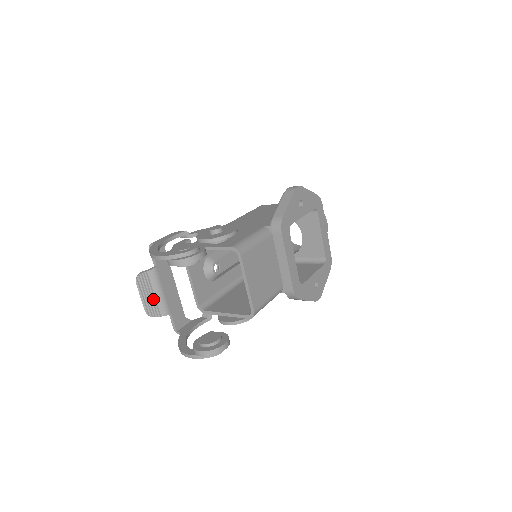
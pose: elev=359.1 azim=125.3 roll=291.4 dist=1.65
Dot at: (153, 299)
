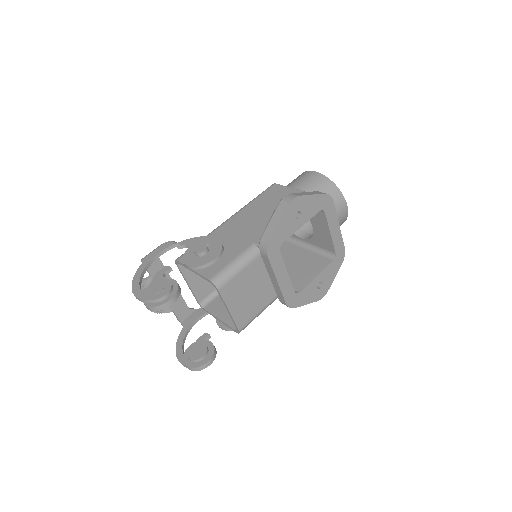
Dot at: occluded
